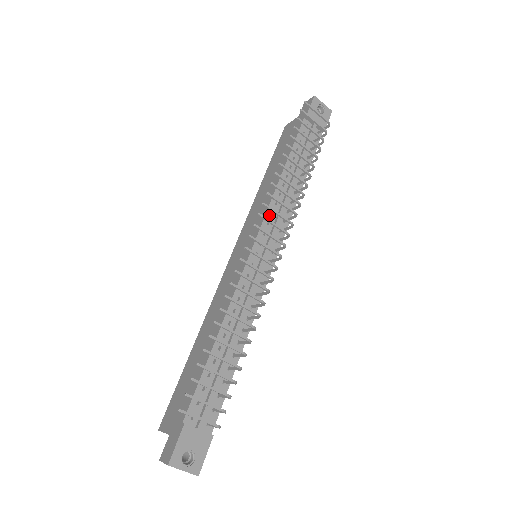
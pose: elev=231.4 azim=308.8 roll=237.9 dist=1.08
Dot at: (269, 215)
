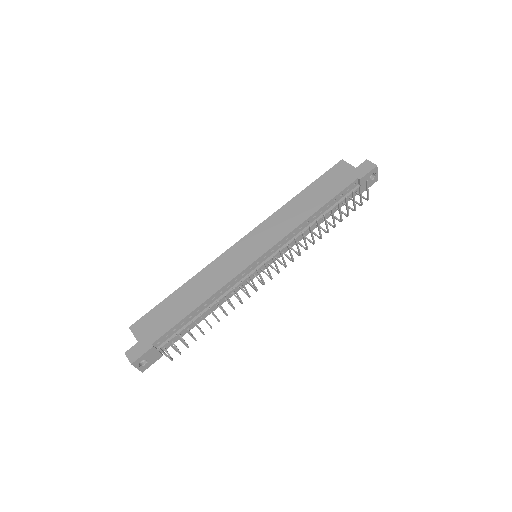
Dot at: (284, 240)
